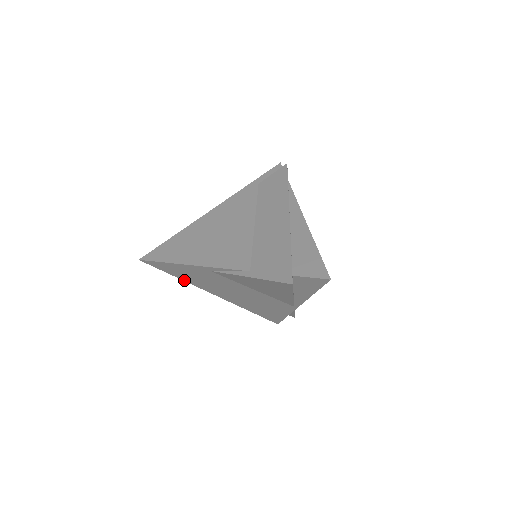
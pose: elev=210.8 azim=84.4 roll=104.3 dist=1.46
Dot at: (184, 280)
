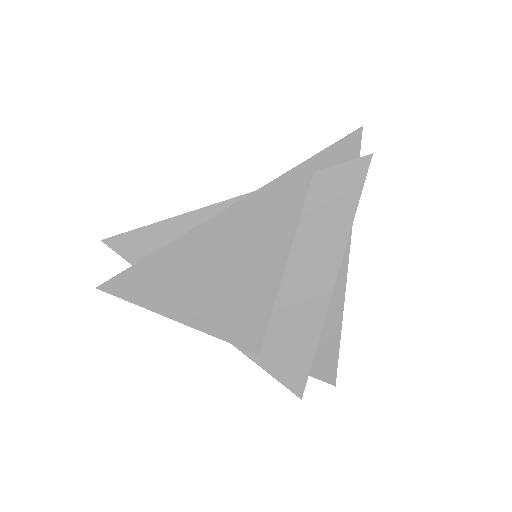
Dot at: occluded
